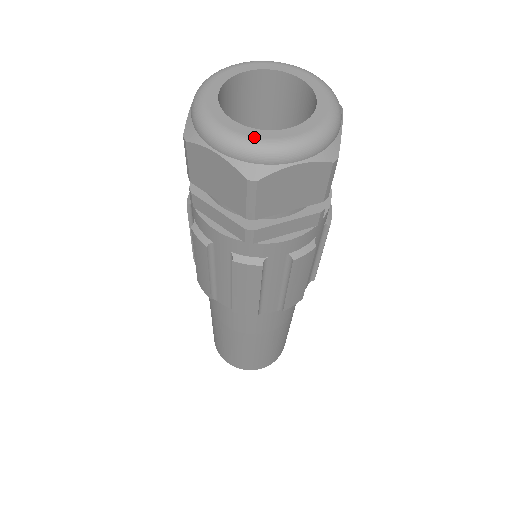
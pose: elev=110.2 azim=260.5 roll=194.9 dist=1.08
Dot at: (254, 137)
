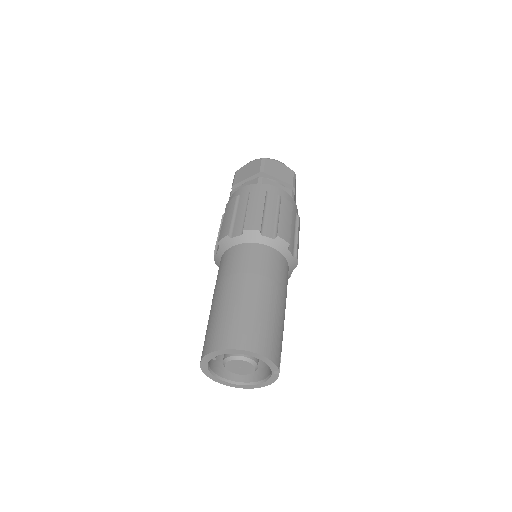
Dot at: occluded
